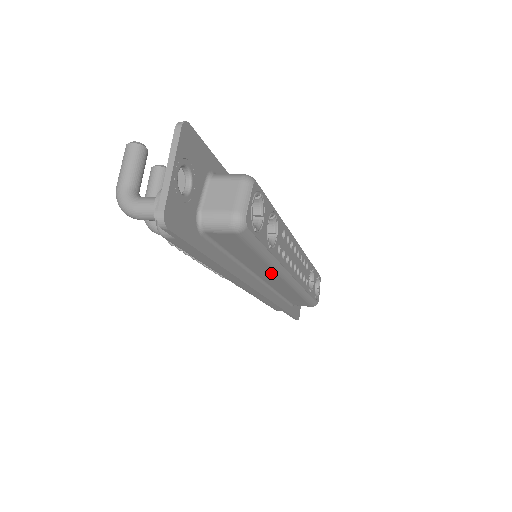
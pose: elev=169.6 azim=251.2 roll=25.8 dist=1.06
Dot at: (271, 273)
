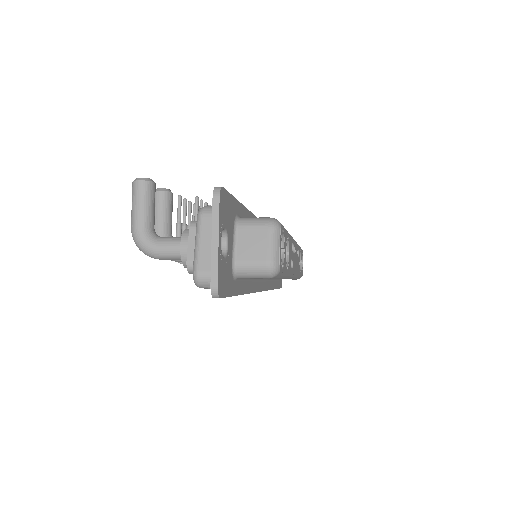
Dot at: occluded
